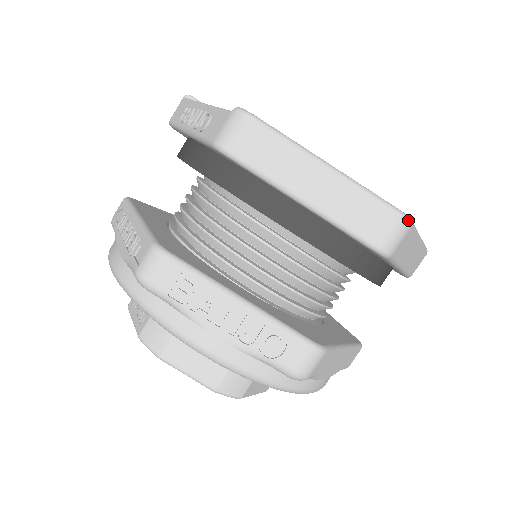
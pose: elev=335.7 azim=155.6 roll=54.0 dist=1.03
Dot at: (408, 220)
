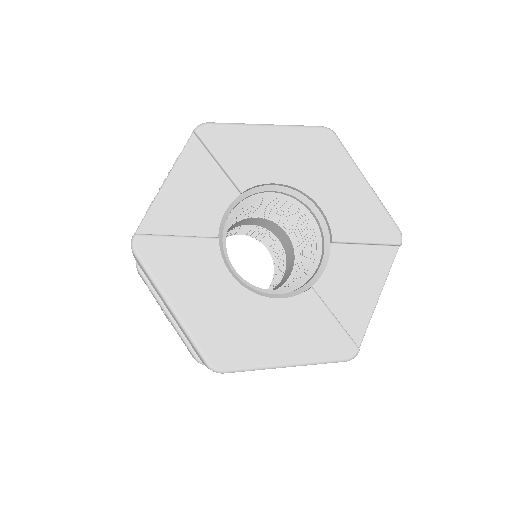
Dot at: (214, 371)
